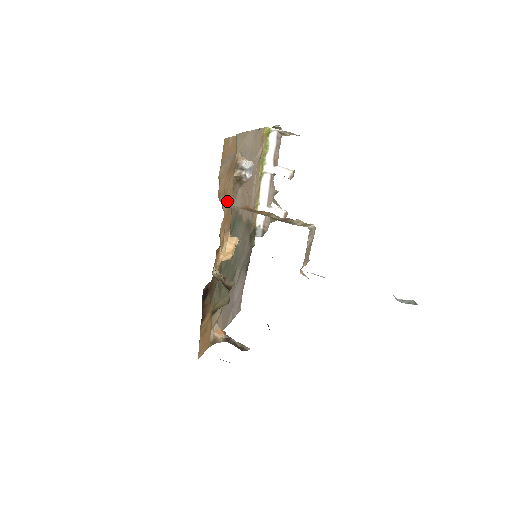
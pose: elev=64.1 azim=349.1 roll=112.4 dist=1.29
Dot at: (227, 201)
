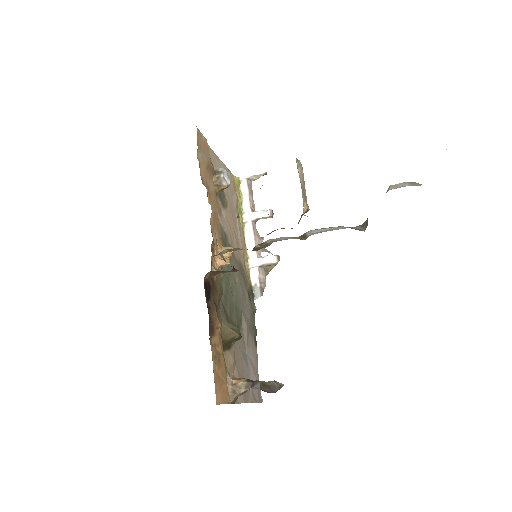
Dot at: (212, 200)
